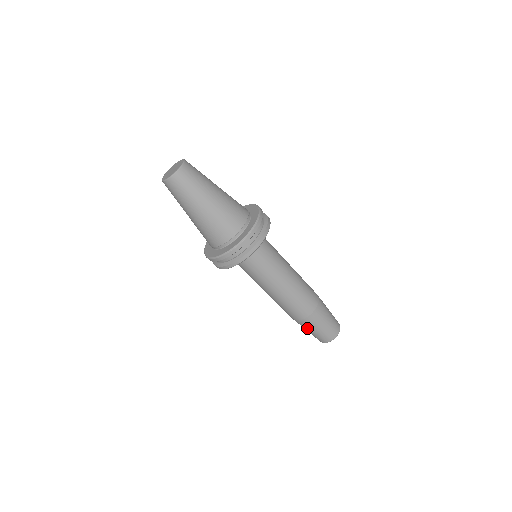
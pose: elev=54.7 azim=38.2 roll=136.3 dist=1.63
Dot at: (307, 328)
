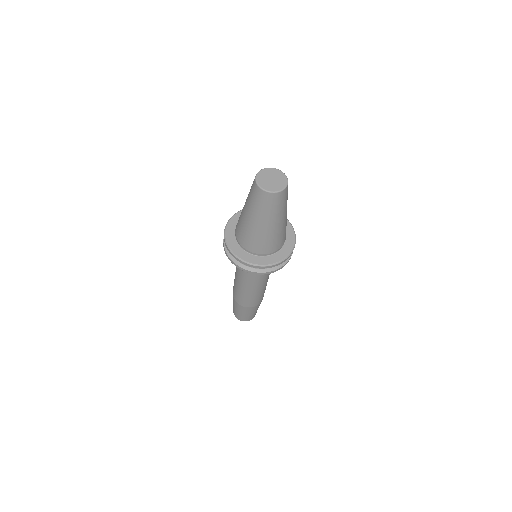
Dot at: (235, 305)
